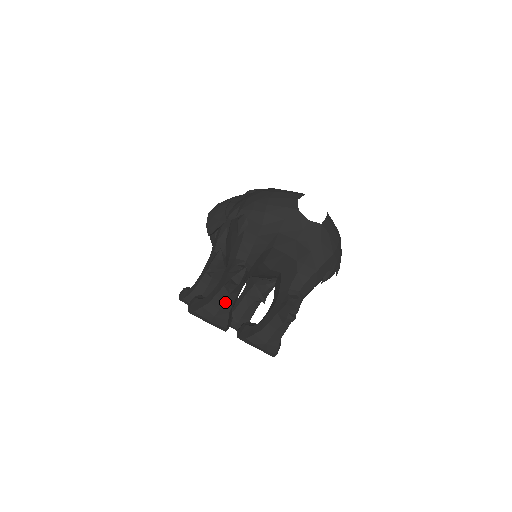
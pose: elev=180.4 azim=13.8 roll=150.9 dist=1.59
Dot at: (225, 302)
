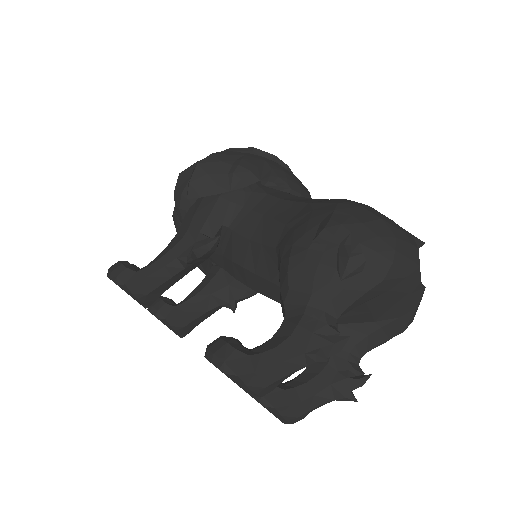
Dot at: (291, 372)
